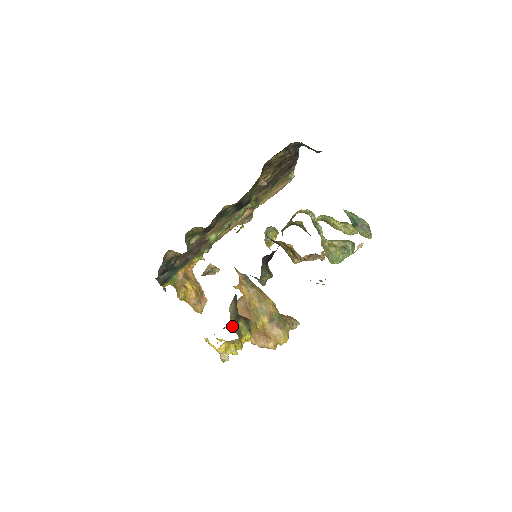
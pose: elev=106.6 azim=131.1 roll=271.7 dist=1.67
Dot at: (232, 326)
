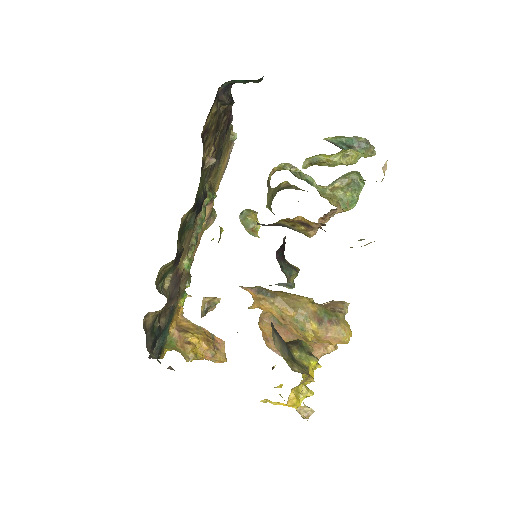
Dot at: (293, 367)
